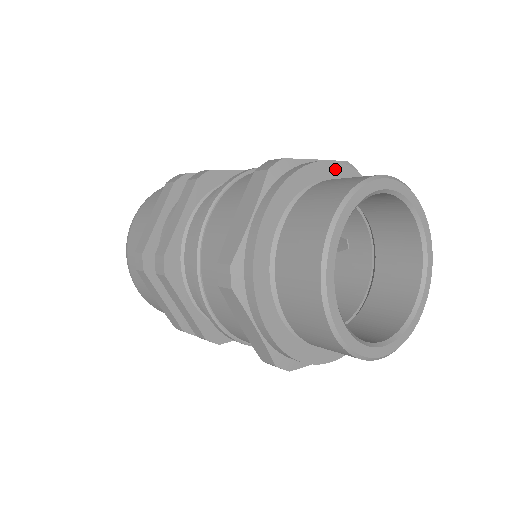
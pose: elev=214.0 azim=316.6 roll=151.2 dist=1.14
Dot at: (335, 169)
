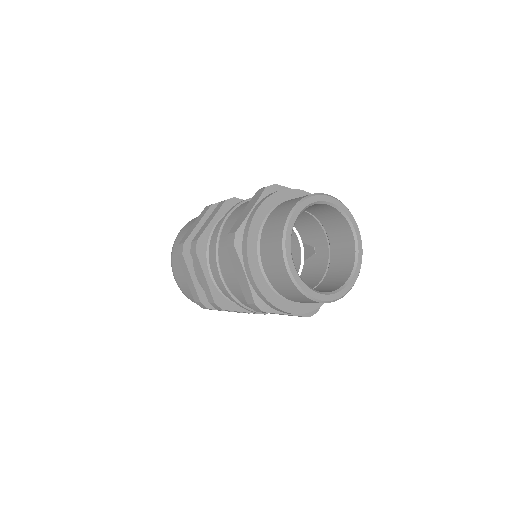
Dot at: occluded
